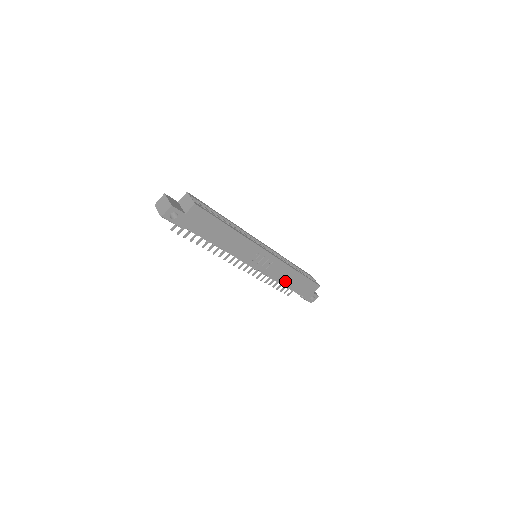
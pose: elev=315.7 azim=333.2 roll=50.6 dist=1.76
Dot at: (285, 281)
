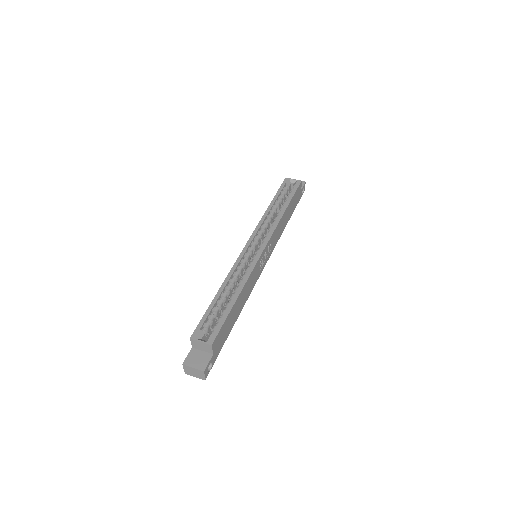
Dot at: (284, 225)
